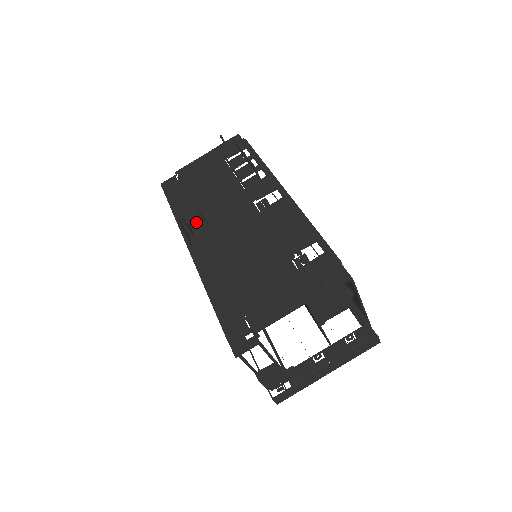
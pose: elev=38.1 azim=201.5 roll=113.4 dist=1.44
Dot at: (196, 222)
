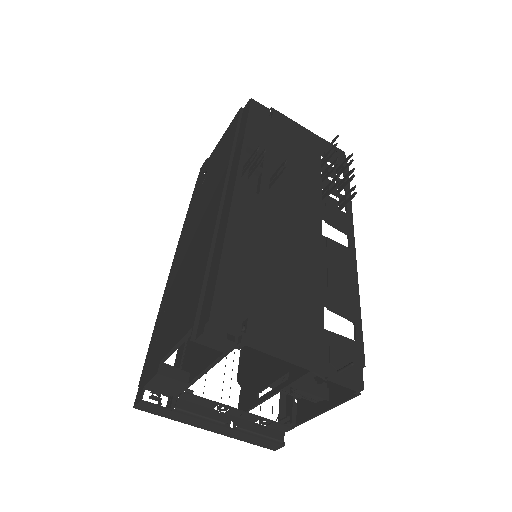
Dot at: (261, 170)
